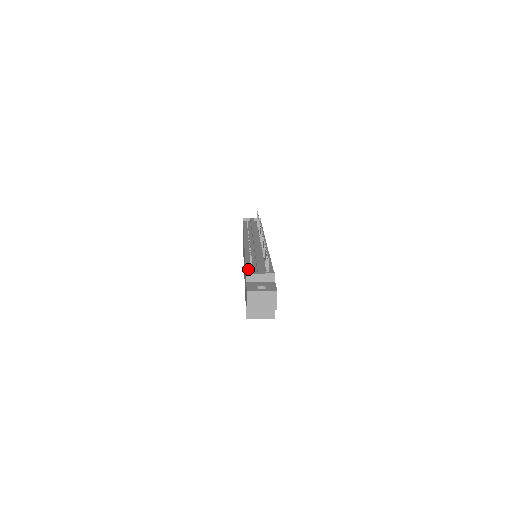
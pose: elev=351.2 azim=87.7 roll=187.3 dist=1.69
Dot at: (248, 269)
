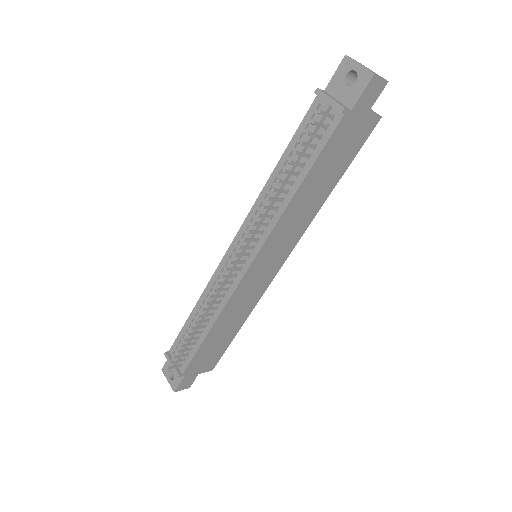
Dot at: (178, 338)
